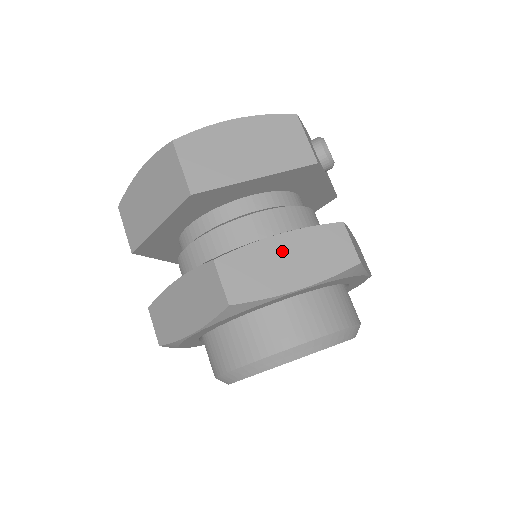
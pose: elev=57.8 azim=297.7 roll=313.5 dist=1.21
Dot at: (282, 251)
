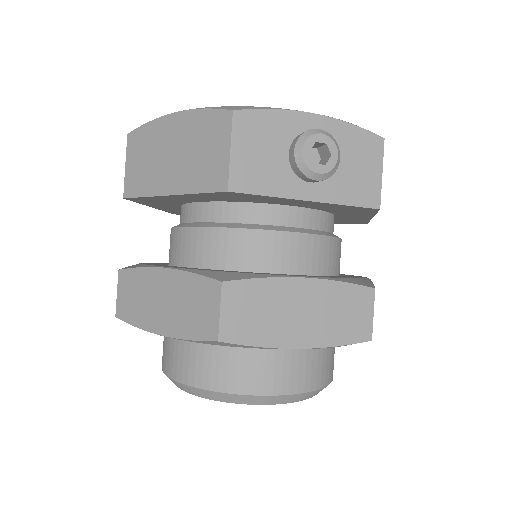
Dot at: (161, 287)
